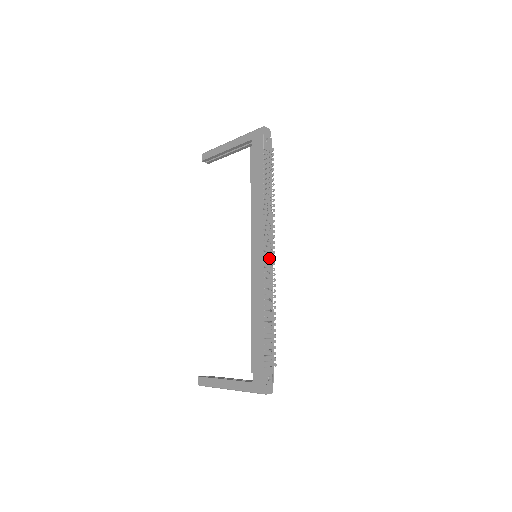
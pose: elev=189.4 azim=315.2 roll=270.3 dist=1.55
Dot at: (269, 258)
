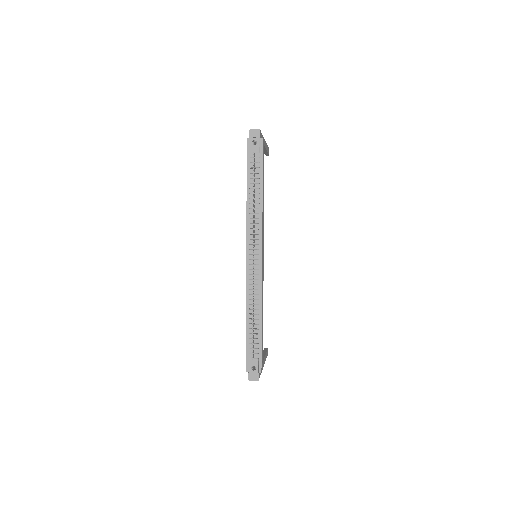
Dot at: (253, 261)
